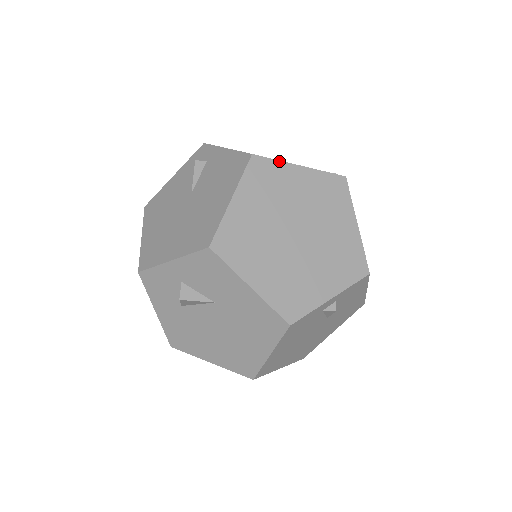
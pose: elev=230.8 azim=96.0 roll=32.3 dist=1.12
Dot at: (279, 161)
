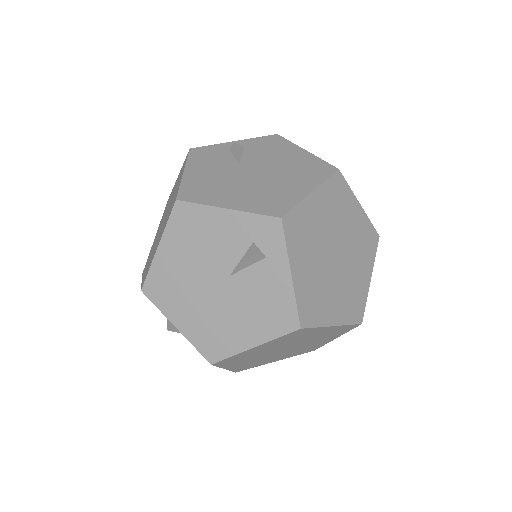
Dot at: (319, 327)
